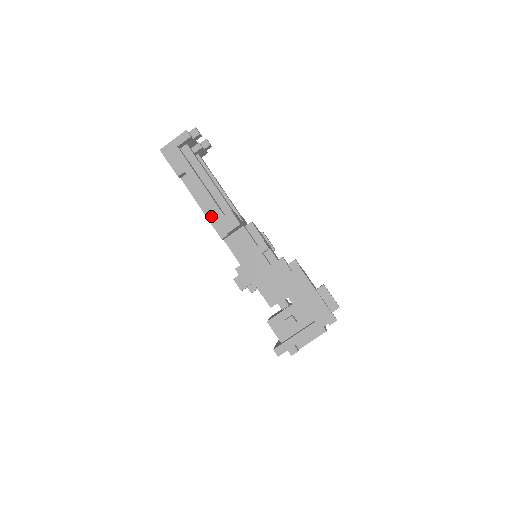
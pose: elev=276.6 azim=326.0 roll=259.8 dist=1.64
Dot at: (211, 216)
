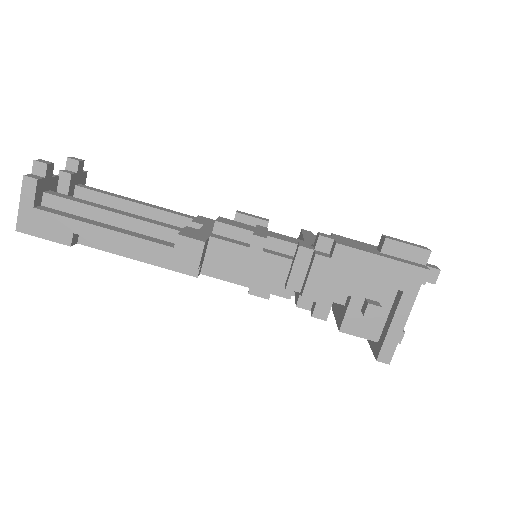
Dot at: (159, 260)
